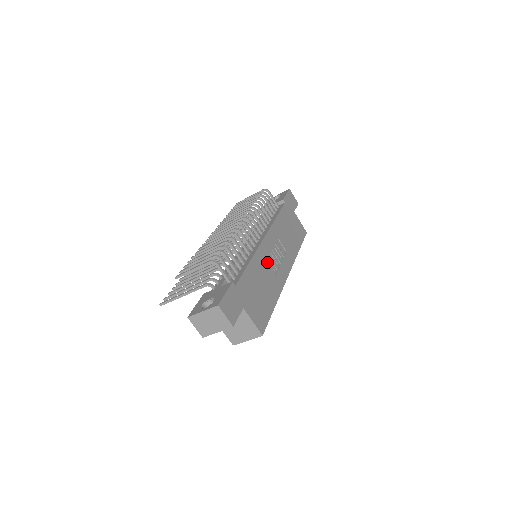
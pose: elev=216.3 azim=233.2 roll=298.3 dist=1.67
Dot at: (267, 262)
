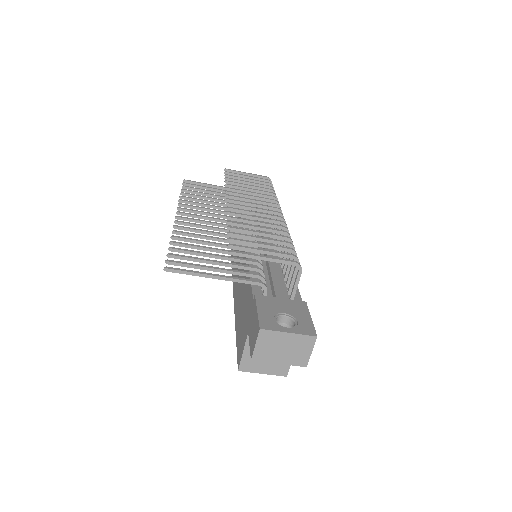
Dot at: occluded
